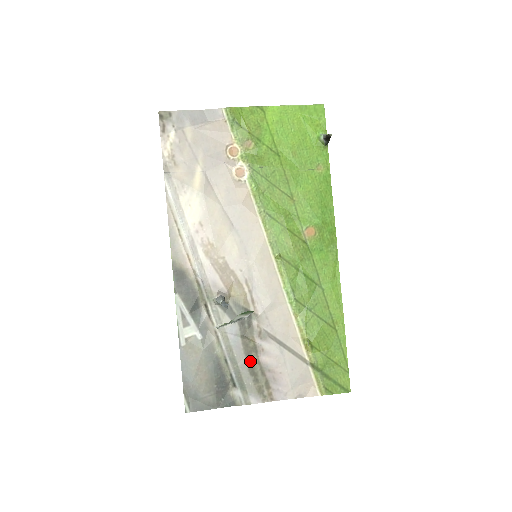
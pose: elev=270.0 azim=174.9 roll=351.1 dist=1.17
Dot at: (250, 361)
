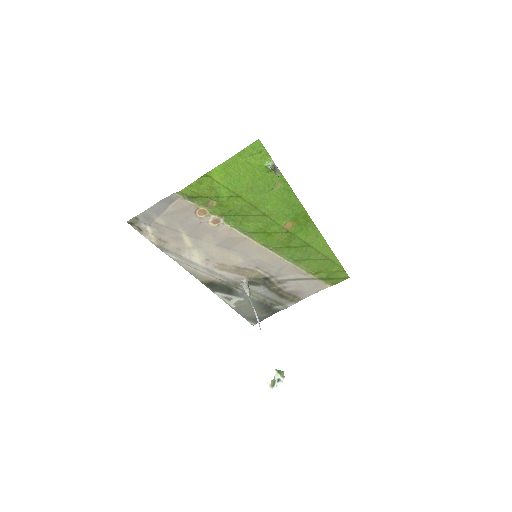
Dot at: (279, 294)
